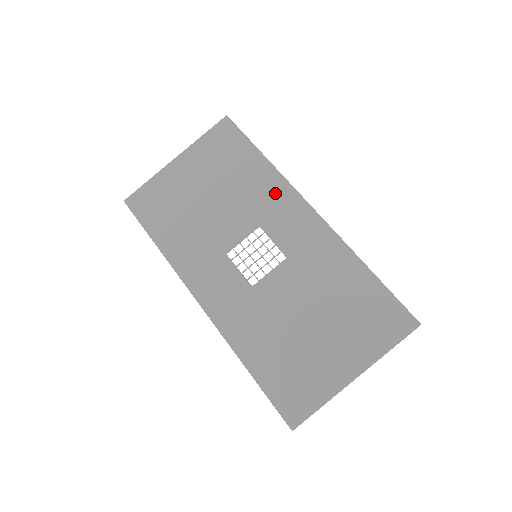
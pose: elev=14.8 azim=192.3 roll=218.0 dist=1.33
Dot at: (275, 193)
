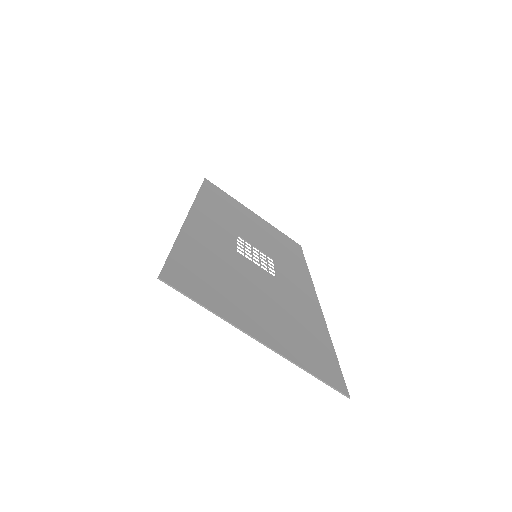
Dot at: (299, 271)
